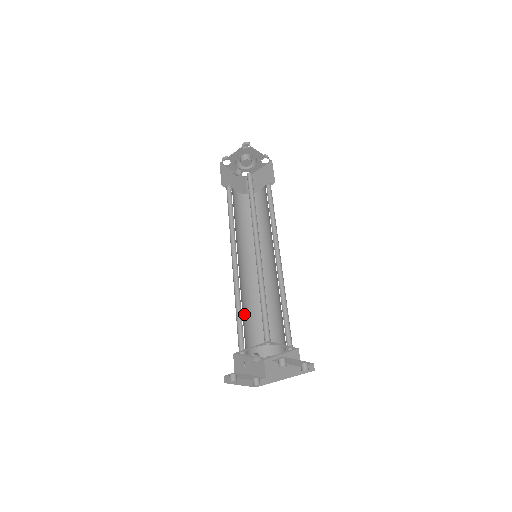
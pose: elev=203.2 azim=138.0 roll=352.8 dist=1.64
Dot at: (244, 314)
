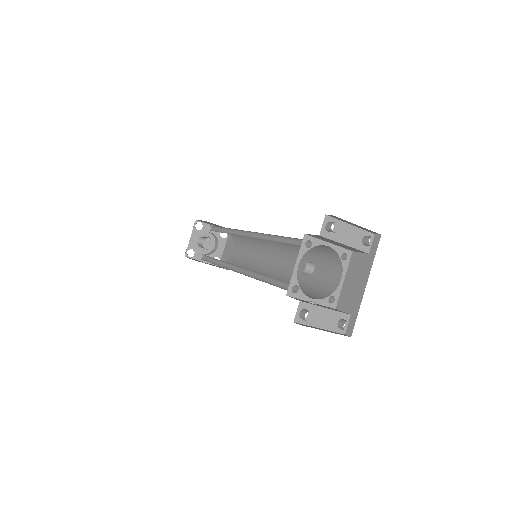
Dot at: occluded
